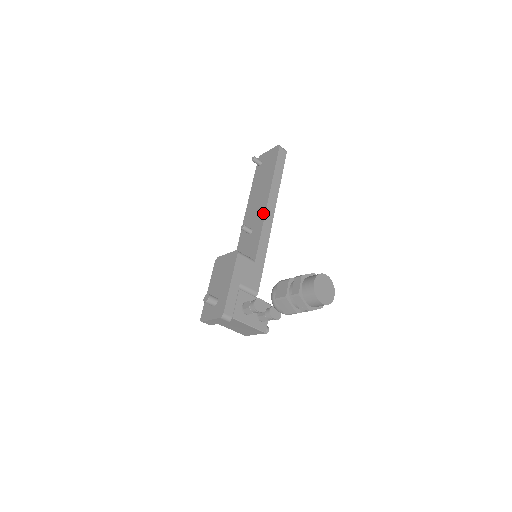
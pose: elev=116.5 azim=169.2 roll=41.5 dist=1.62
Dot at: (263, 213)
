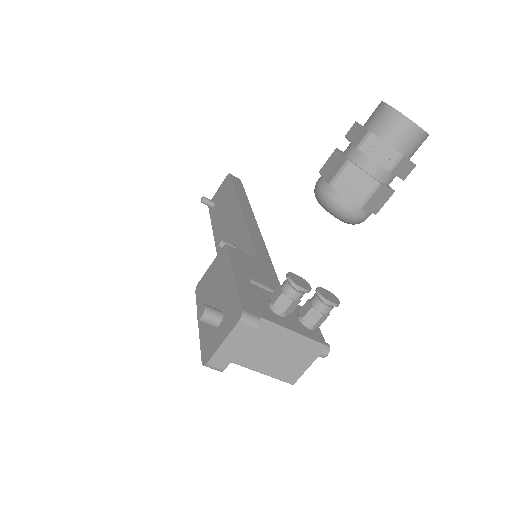
Dot at: (241, 221)
